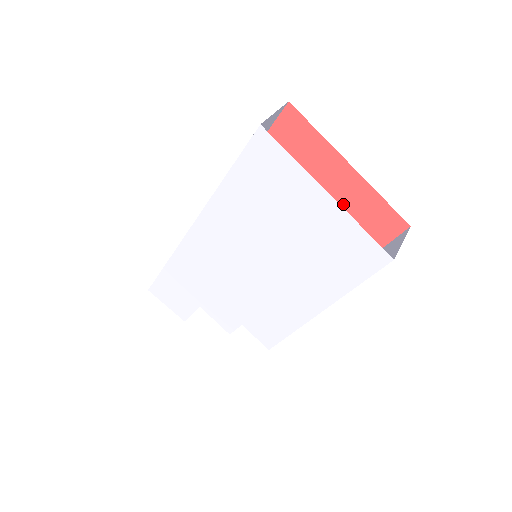
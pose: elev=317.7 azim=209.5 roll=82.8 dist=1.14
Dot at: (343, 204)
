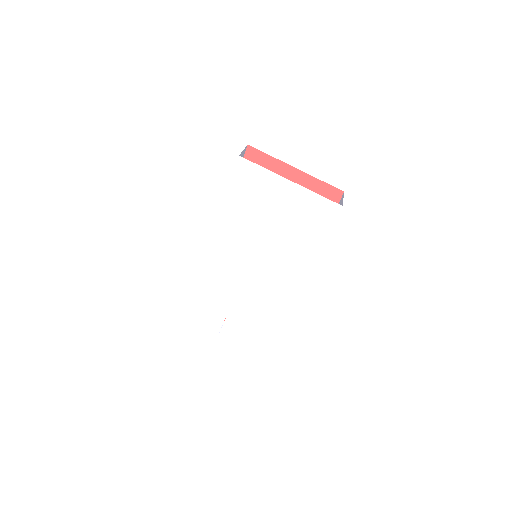
Dot at: occluded
